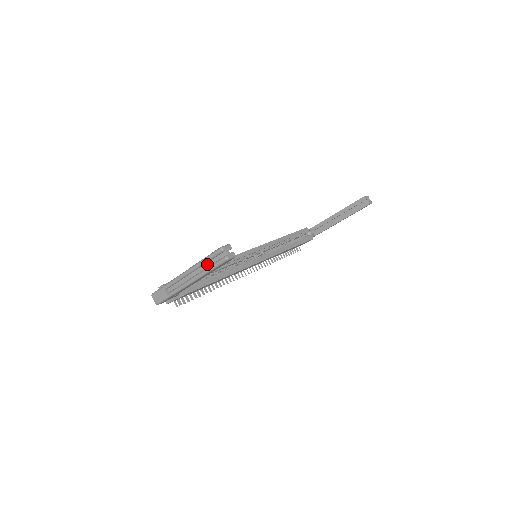
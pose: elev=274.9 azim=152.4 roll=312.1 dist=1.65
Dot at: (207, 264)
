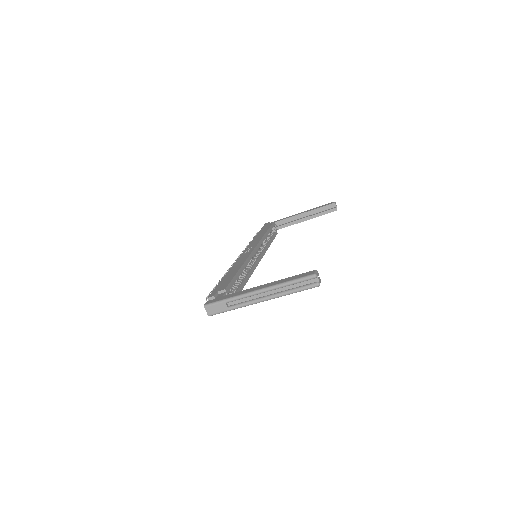
Dot at: (290, 286)
